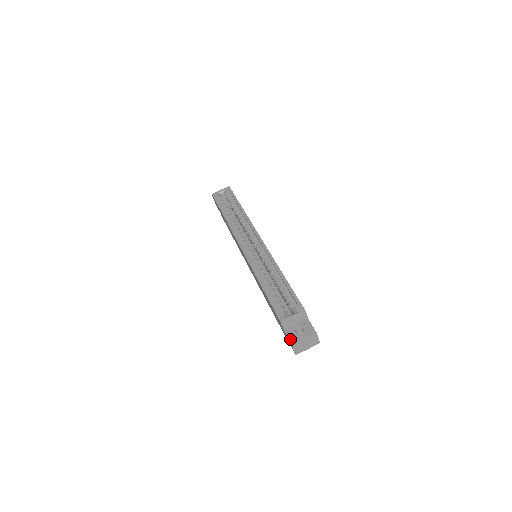
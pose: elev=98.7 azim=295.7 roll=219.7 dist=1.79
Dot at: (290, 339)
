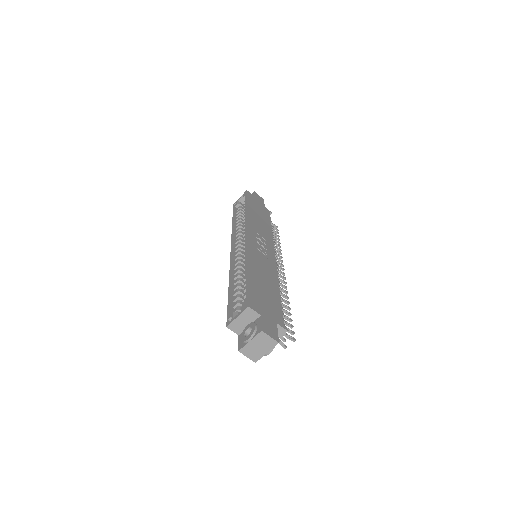
Dot at: (239, 344)
